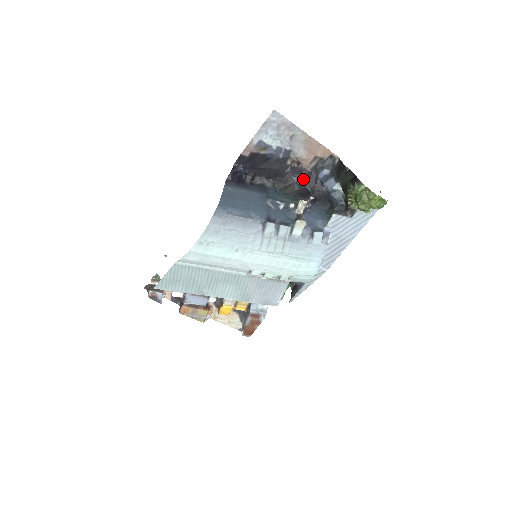
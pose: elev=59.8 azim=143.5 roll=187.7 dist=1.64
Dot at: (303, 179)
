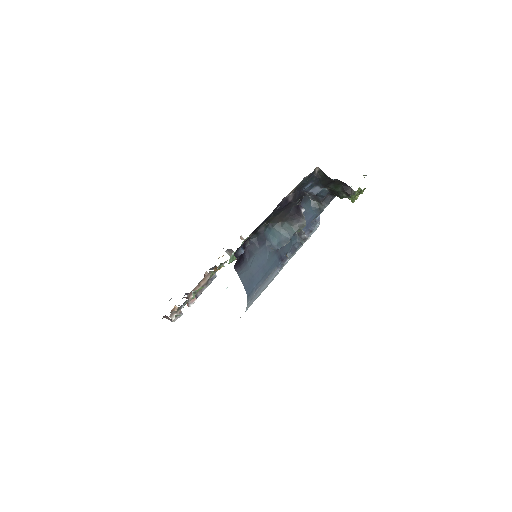
Dot at: (290, 204)
